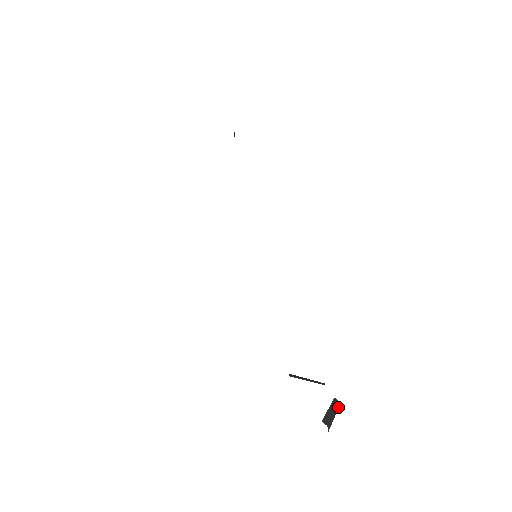
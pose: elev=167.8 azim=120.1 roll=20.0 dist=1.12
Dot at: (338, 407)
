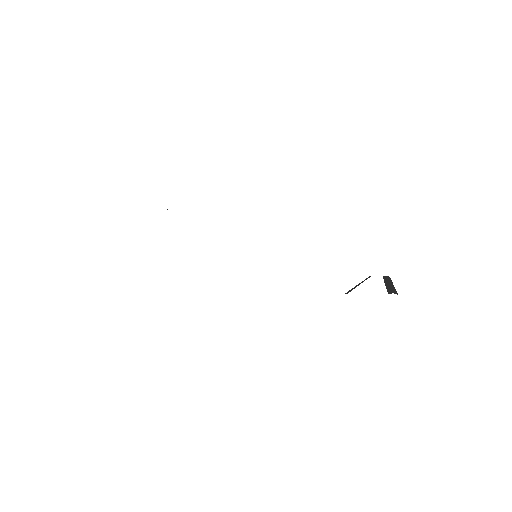
Dot at: (390, 279)
